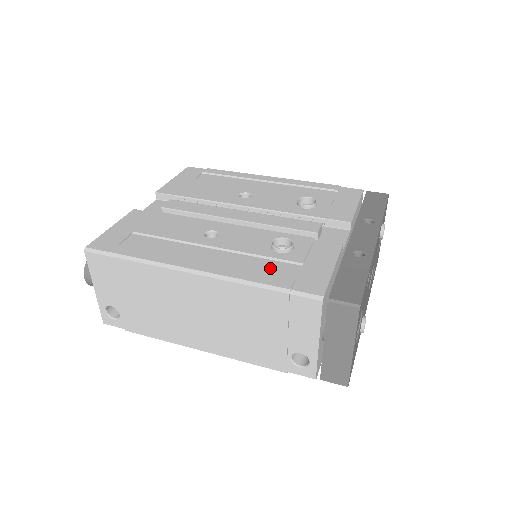
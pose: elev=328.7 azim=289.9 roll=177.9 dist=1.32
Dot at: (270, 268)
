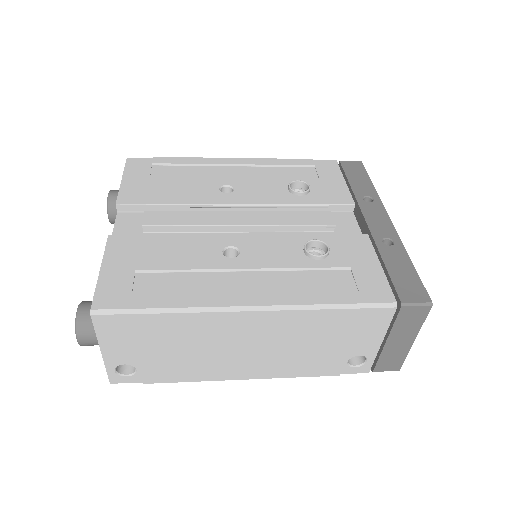
Dot at: (323, 281)
